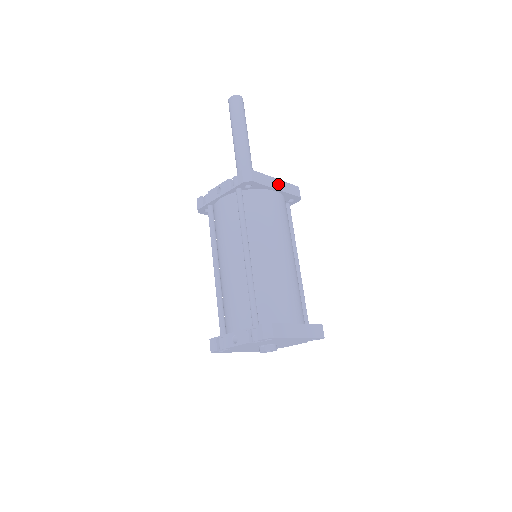
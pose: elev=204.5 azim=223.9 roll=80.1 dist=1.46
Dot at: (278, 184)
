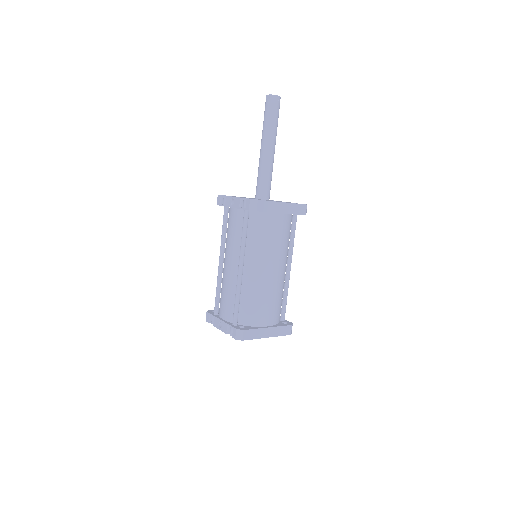
Dot at: (284, 207)
